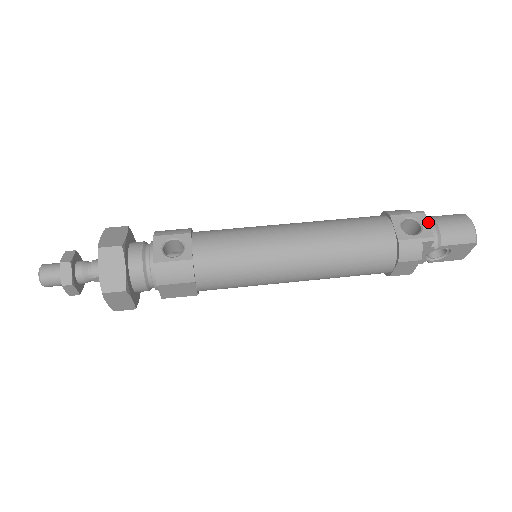
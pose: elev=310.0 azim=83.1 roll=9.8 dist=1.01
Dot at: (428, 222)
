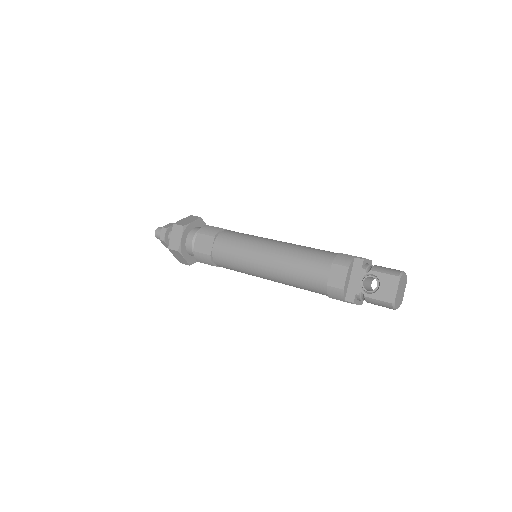
Dot at: occluded
